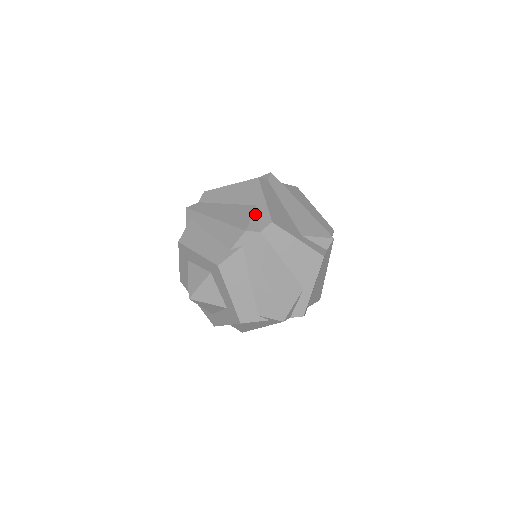
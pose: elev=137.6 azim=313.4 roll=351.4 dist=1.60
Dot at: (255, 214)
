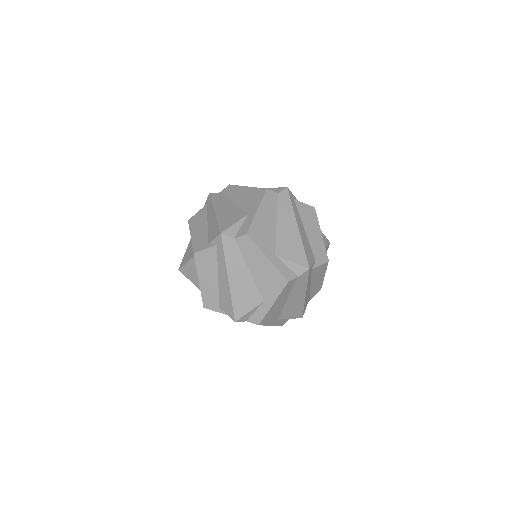
Dot at: (241, 221)
